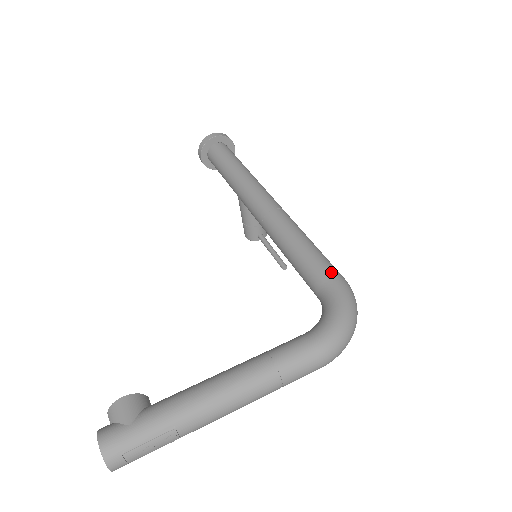
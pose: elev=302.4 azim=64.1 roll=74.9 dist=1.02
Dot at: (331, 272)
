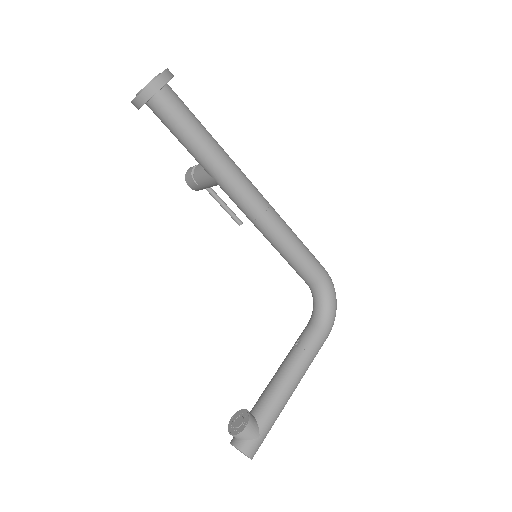
Dot at: (322, 271)
